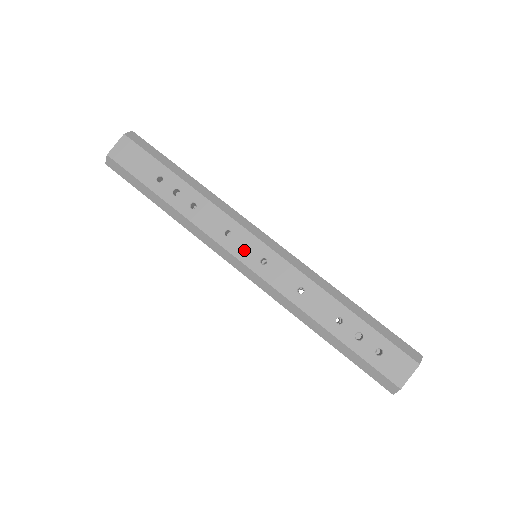
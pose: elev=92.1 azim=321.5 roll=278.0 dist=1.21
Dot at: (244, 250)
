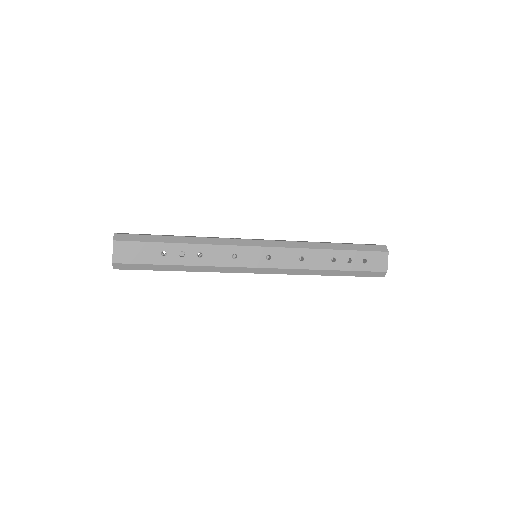
Dot at: (252, 259)
